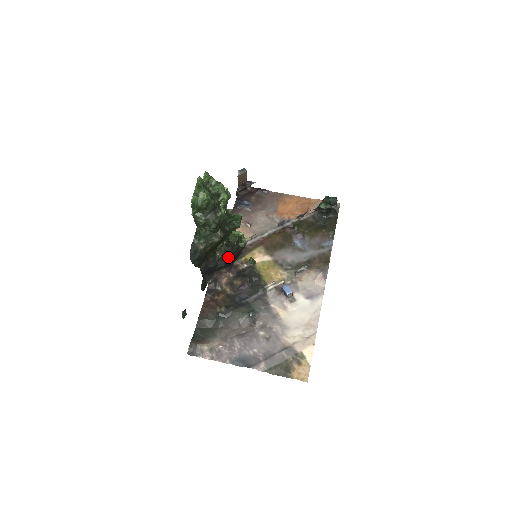
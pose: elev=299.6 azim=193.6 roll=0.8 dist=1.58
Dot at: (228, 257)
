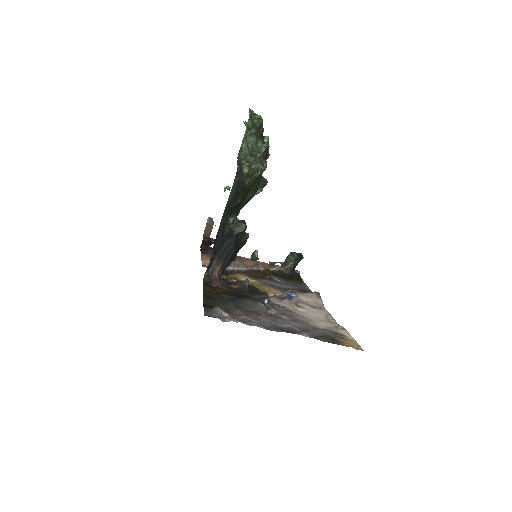
Dot at: (241, 231)
